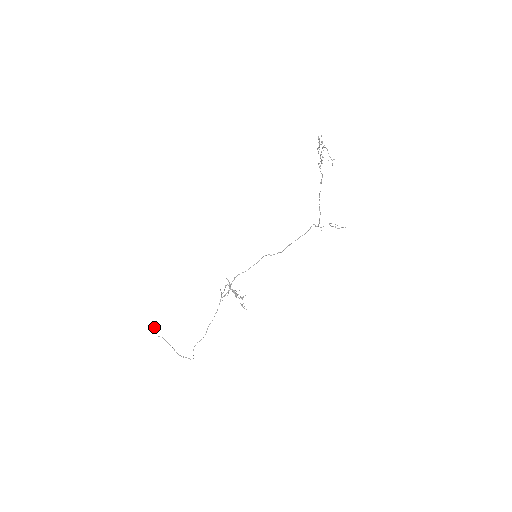
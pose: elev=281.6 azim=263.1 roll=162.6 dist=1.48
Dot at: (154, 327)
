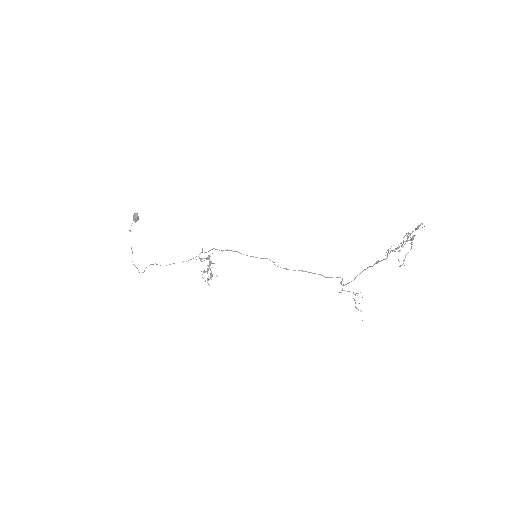
Dot at: (133, 219)
